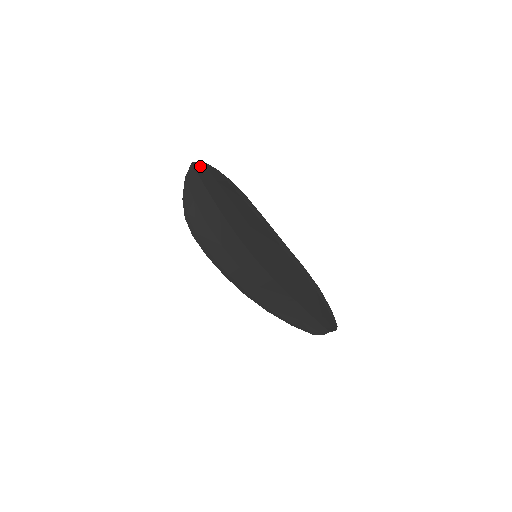
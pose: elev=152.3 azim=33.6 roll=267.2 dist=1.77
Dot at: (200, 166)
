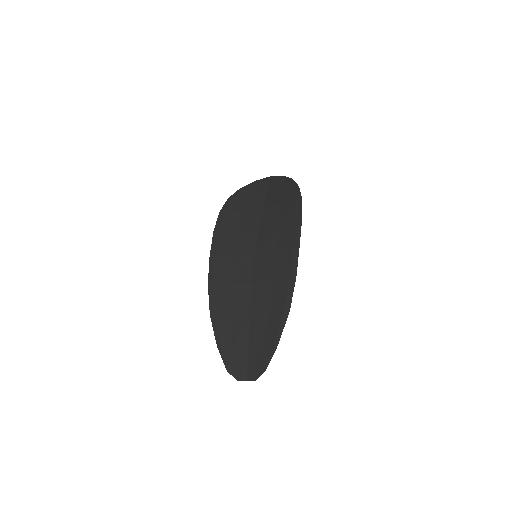
Dot at: (278, 178)
